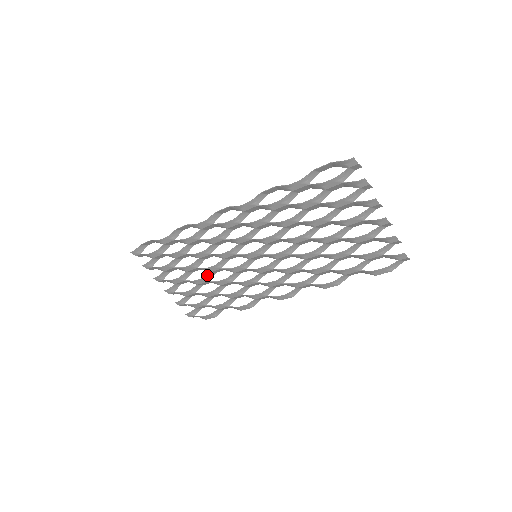
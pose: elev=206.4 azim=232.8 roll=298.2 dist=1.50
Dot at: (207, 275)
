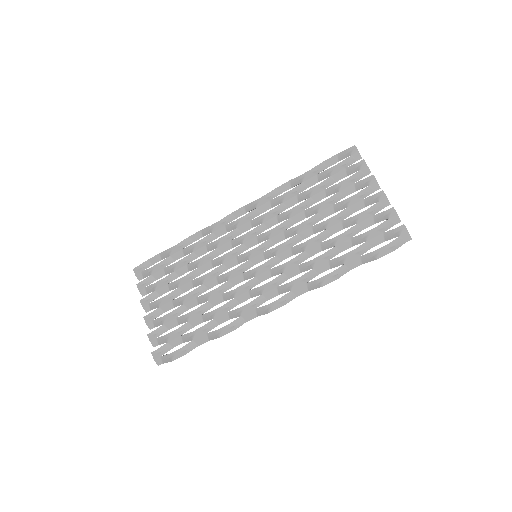
Dot at: (198, 288)
